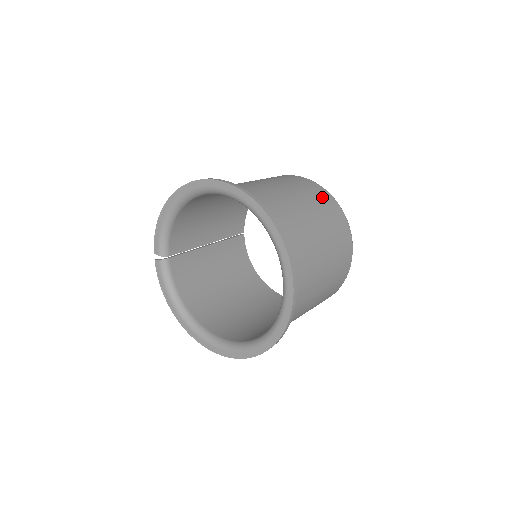
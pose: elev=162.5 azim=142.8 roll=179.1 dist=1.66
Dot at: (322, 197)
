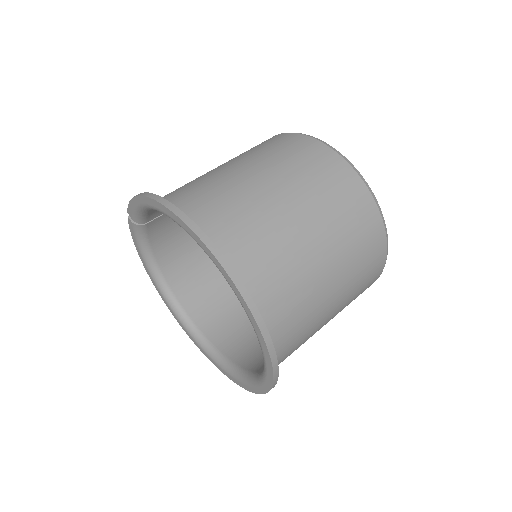
Dot at: (368, 238)
